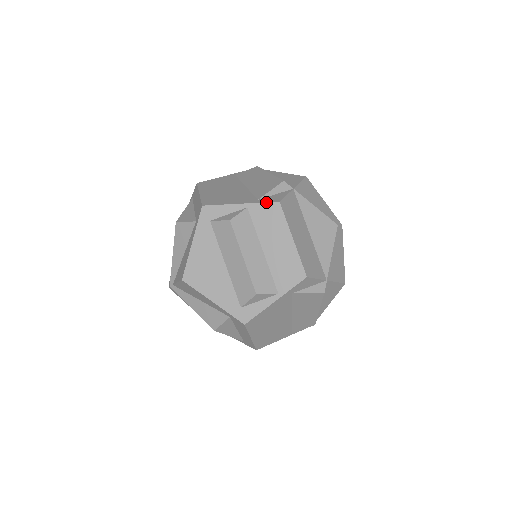
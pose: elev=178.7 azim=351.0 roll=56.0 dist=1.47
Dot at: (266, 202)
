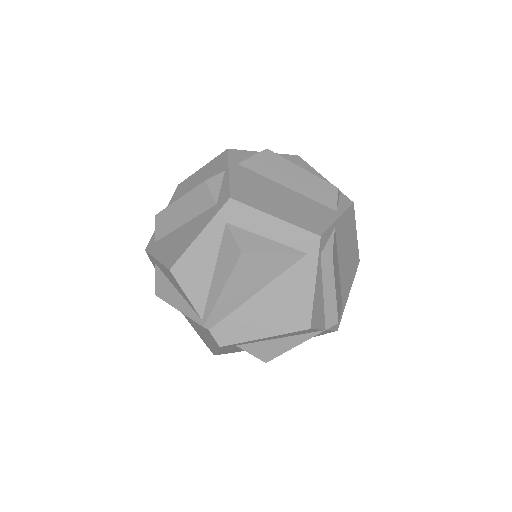
Dot at: (173, 195)
